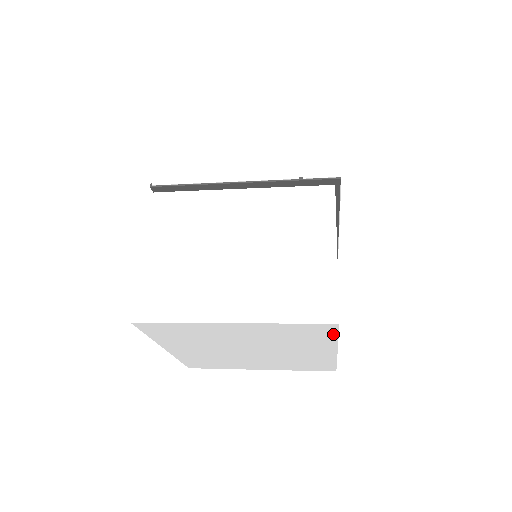
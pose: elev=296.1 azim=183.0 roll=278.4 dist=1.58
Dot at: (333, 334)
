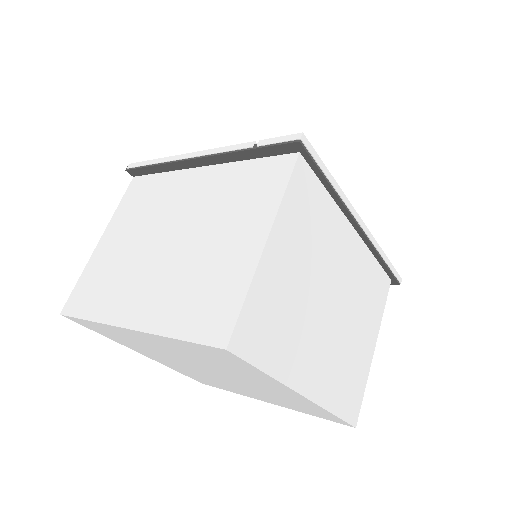
Dot at: (250, 366)
